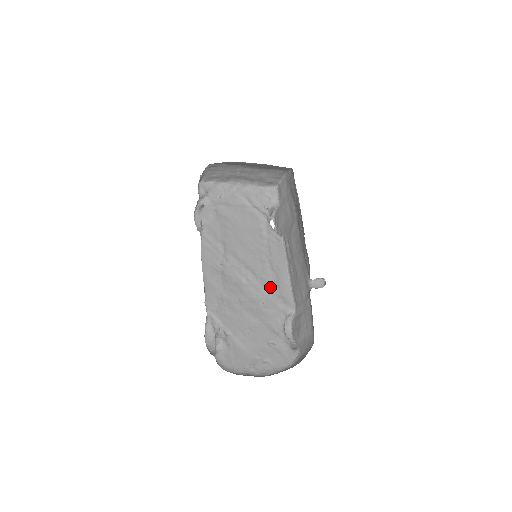
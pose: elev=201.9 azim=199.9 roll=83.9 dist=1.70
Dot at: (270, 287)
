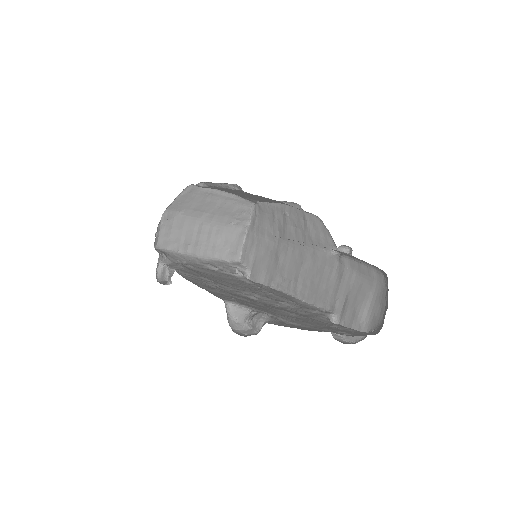
Dot at: (288, 302)
